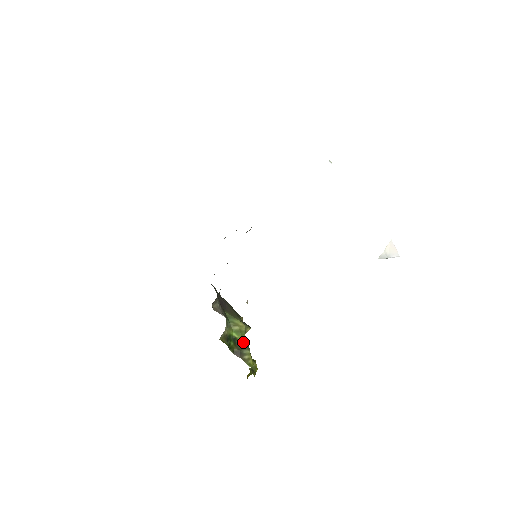
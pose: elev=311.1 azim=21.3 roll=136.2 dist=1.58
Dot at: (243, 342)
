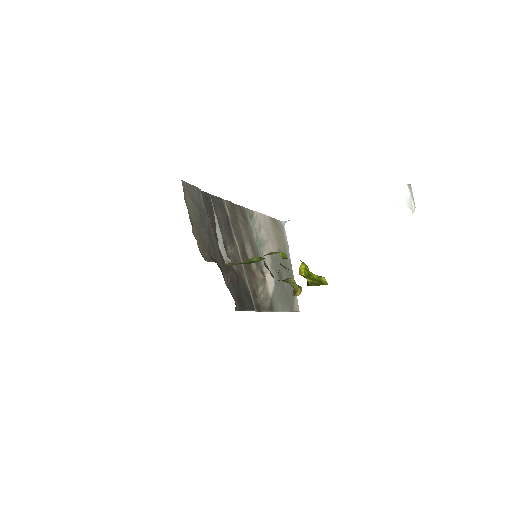
Dot at: occluded
